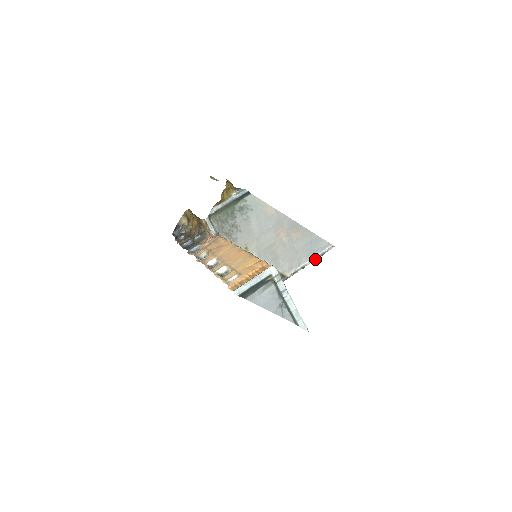
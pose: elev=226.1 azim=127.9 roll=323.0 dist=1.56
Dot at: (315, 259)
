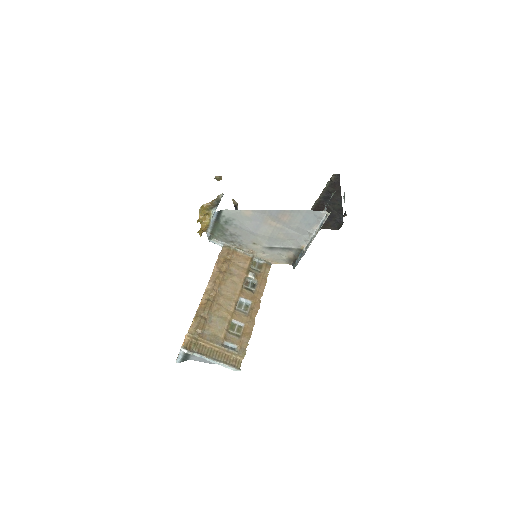
Dot at: (316, 232)
